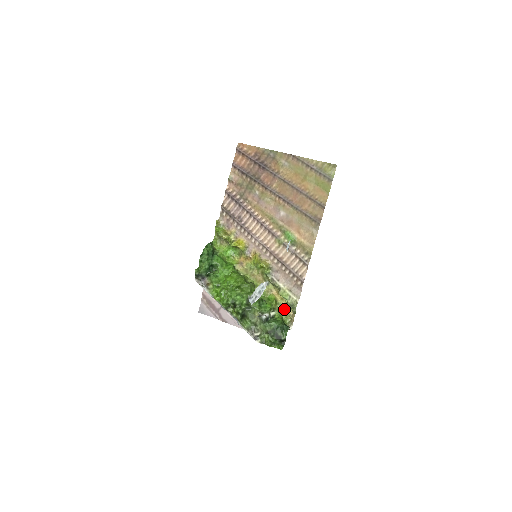
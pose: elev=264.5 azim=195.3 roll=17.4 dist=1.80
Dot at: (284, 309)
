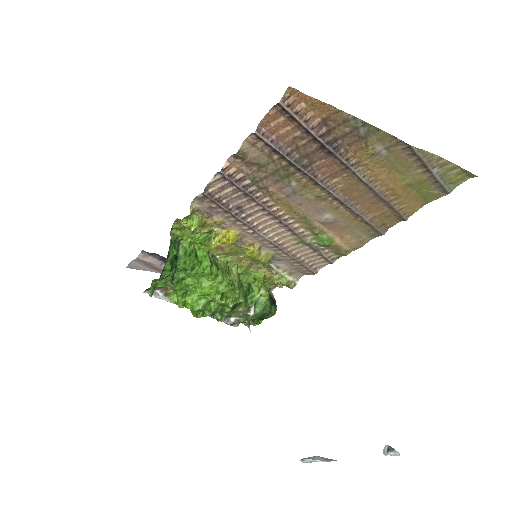
Dot at: (271, 281)
